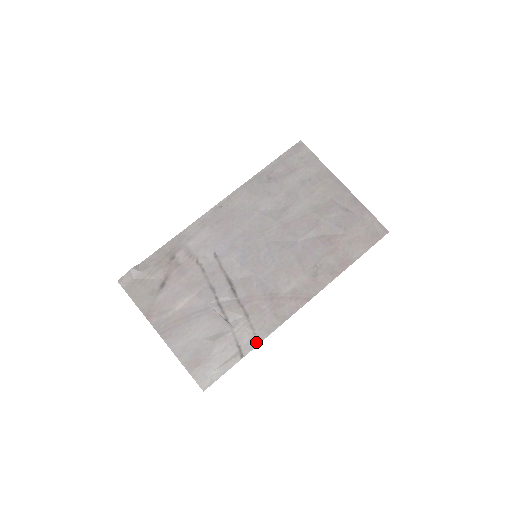
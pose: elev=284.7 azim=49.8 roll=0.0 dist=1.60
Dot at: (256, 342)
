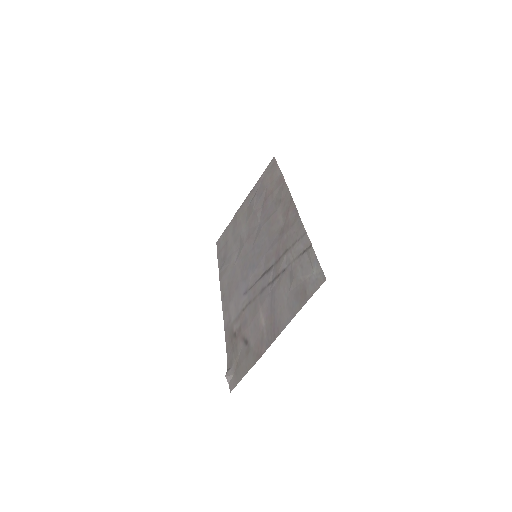
Dot at: (304, 236)
